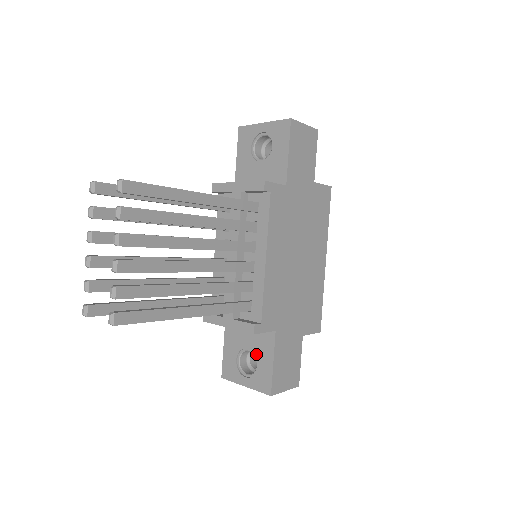
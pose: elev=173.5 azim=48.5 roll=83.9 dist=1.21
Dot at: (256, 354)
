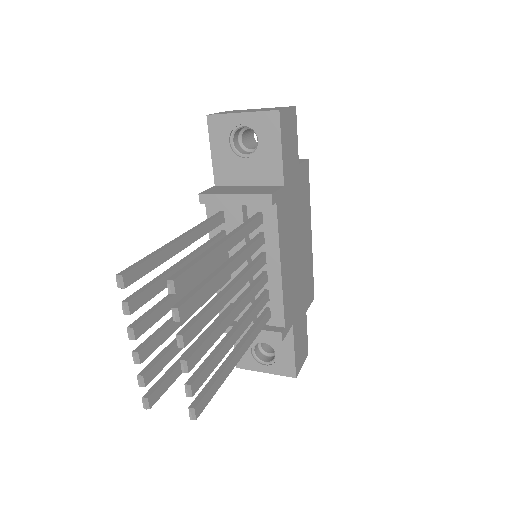
Dot at: (274, 346)
